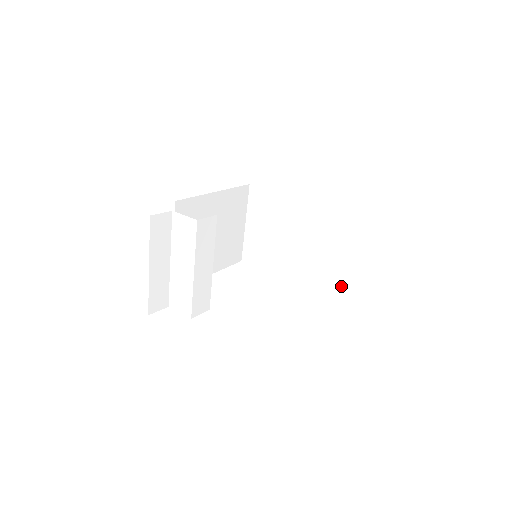
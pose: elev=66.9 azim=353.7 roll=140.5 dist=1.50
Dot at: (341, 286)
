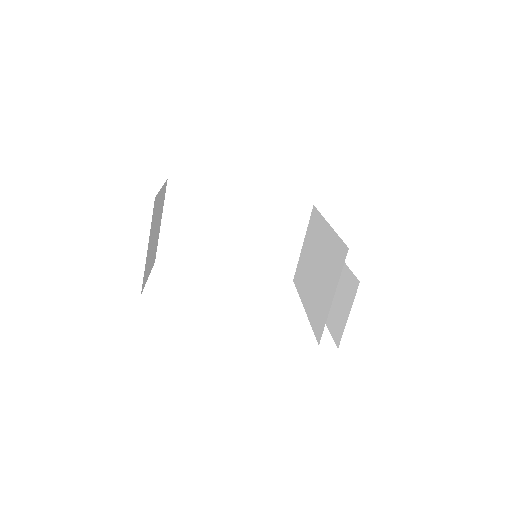
Dot at: (320, 323)
